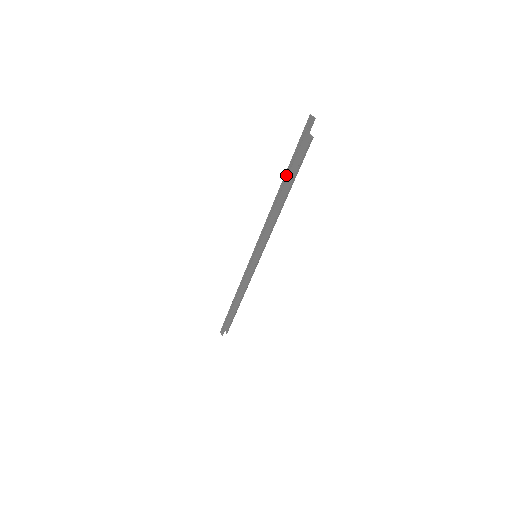
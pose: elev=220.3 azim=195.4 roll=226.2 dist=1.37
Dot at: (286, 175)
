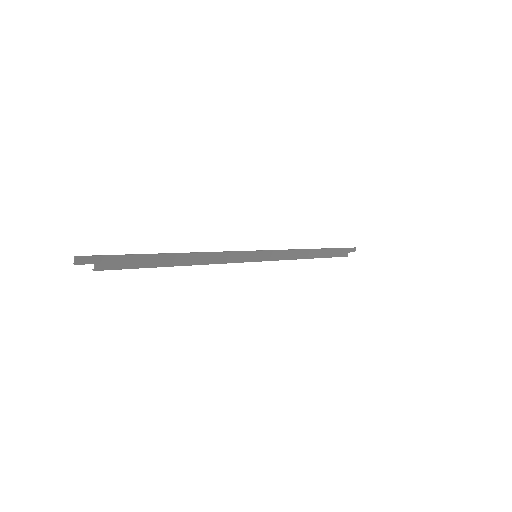
Dot at: (151, 256)
